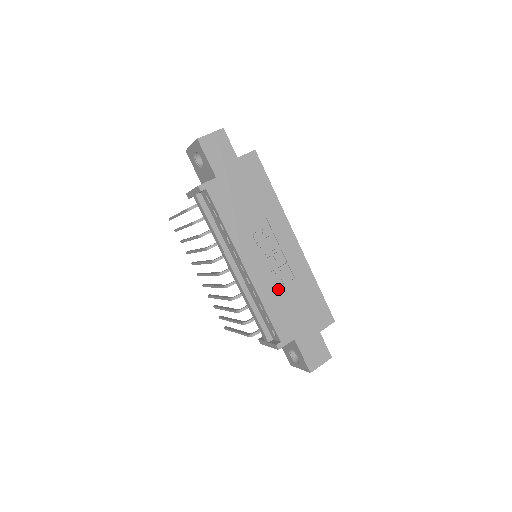
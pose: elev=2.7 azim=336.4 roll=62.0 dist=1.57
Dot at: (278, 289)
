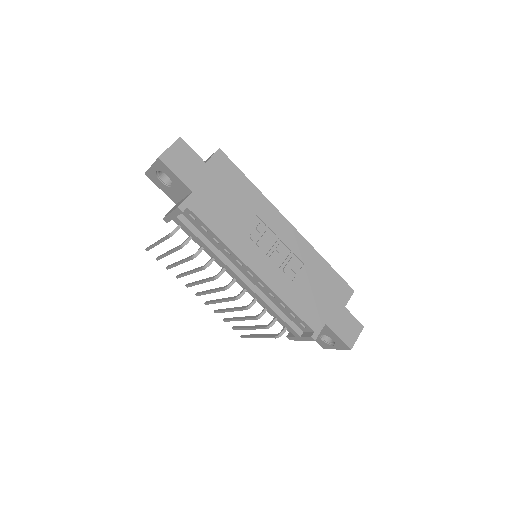
Dot at: (293, 281)
